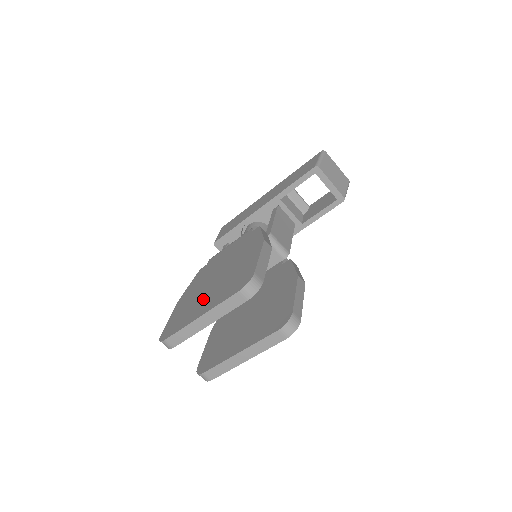
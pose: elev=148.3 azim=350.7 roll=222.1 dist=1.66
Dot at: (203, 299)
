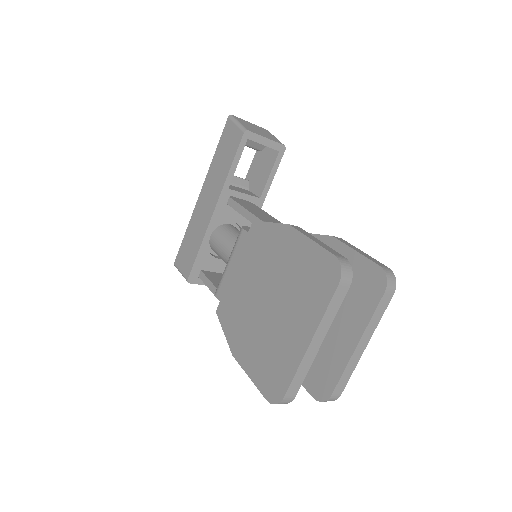
Dot at: (282, 327)
